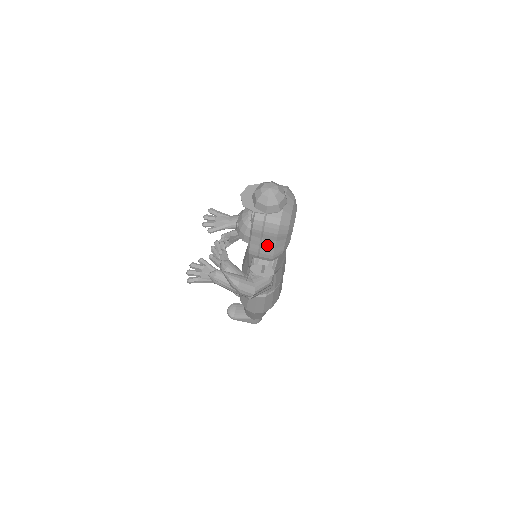
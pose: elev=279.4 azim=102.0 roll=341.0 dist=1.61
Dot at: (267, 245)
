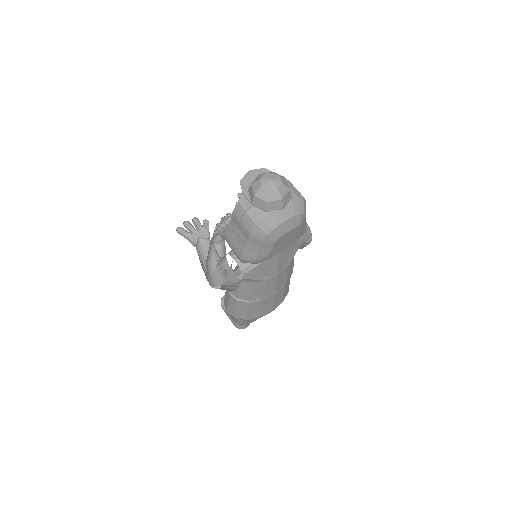
Dot at: (240, 239)
